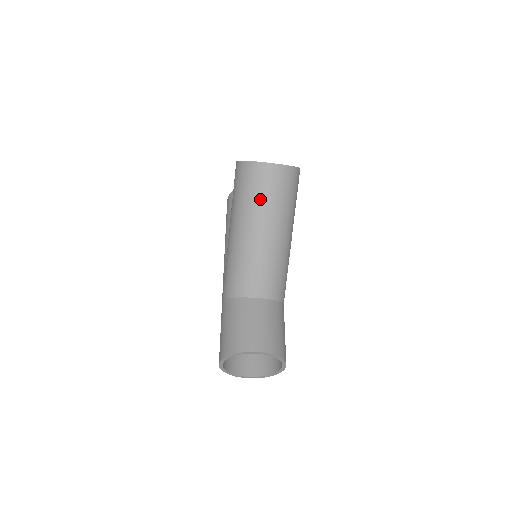
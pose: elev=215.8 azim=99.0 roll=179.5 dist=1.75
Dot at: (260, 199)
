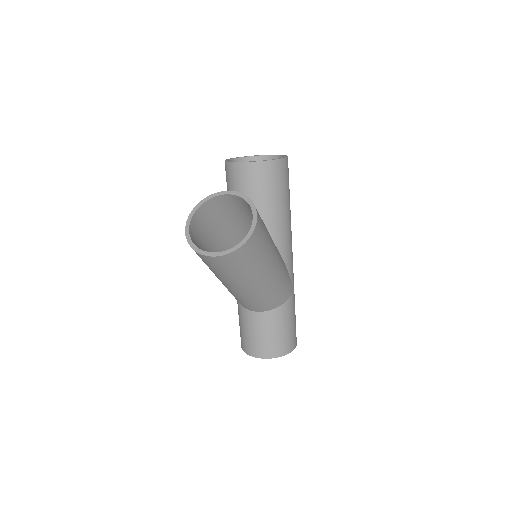
Dot at: (218, 273)
